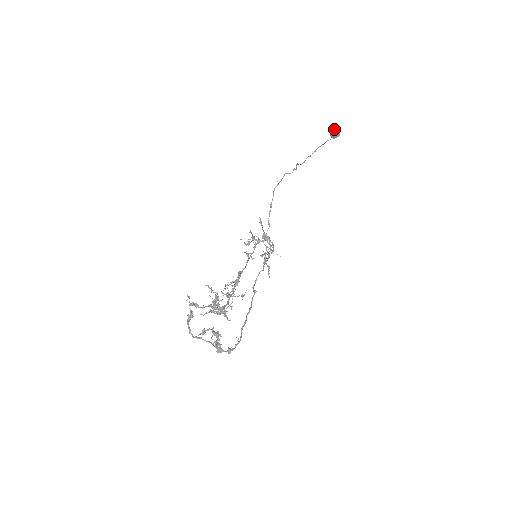
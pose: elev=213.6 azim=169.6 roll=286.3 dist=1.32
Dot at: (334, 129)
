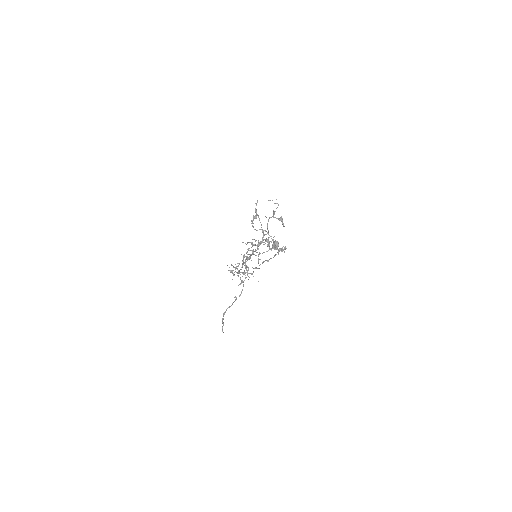
Dot at: (277, 241)
